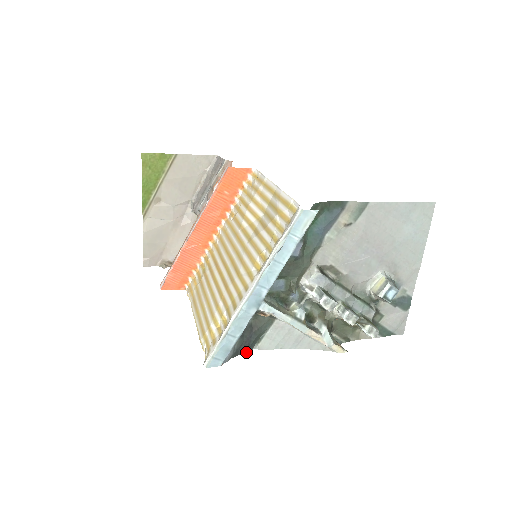
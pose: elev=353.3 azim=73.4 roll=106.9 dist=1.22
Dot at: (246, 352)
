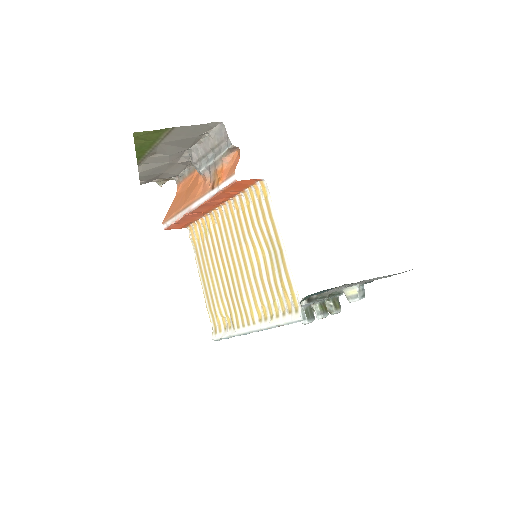
Dot at: occluded
